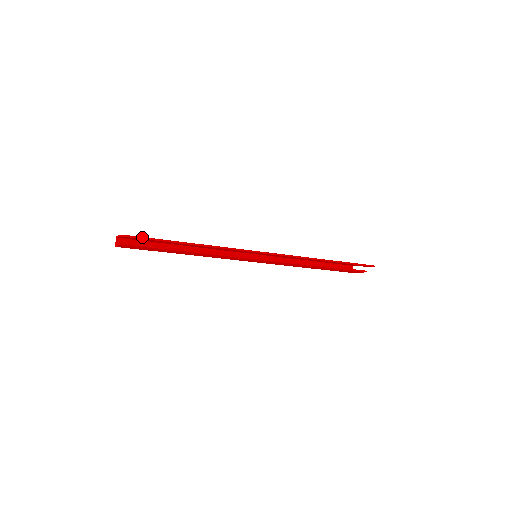
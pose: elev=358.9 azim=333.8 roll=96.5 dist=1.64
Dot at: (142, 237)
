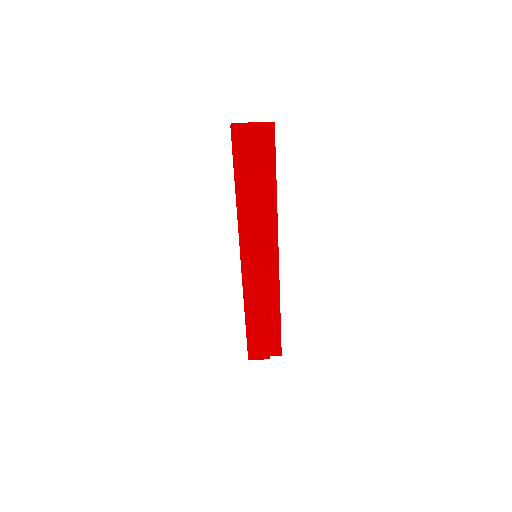
Dot at: occluded
